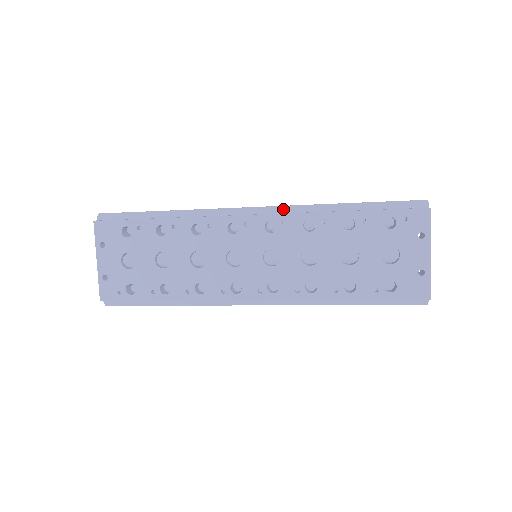
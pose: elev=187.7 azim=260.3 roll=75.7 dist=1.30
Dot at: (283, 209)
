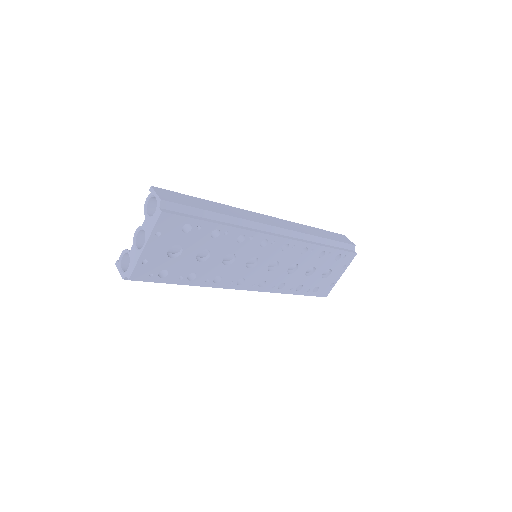
Dot at: (295, 234)
